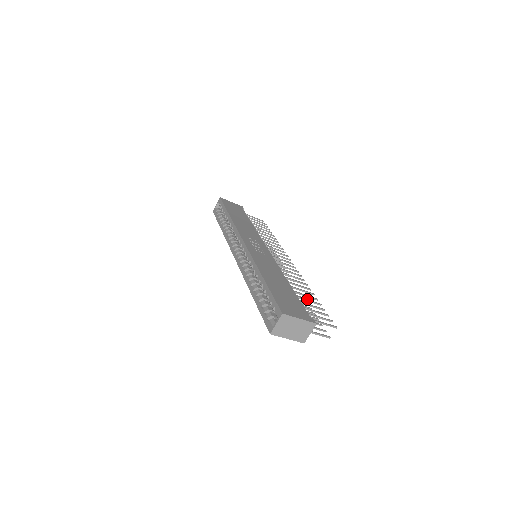
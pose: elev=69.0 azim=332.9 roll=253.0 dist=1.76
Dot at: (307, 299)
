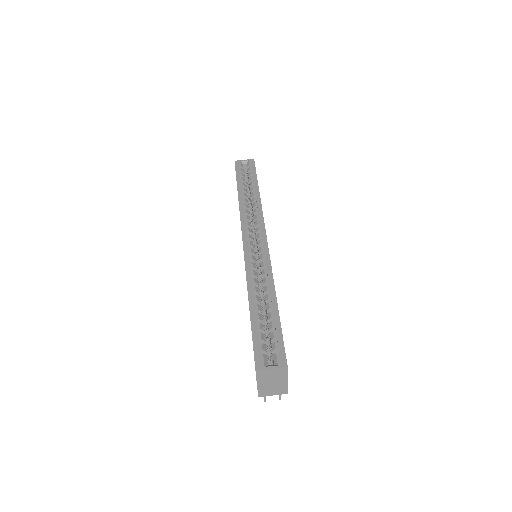
Dot at: occluded
